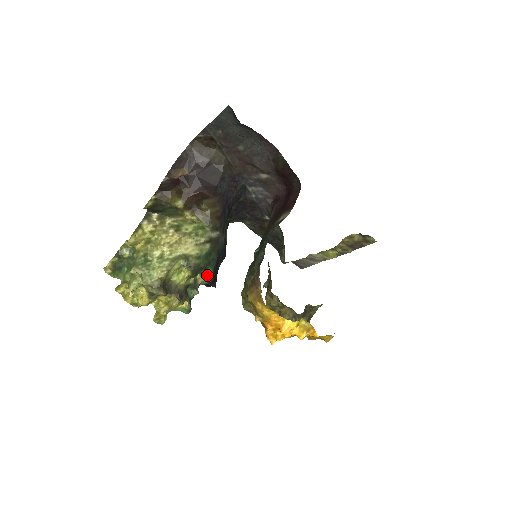
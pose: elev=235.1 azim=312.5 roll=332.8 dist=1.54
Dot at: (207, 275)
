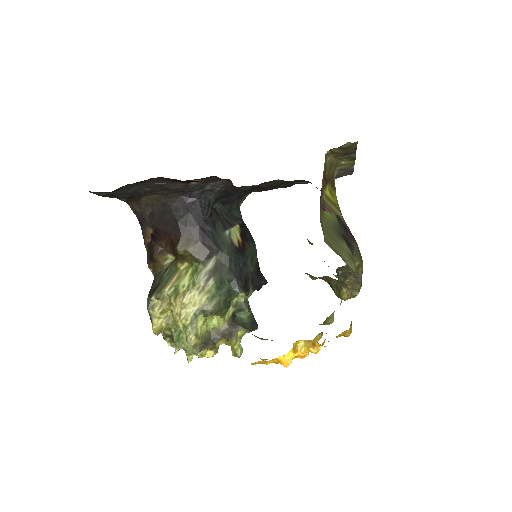
Dot at: (239, 296)
